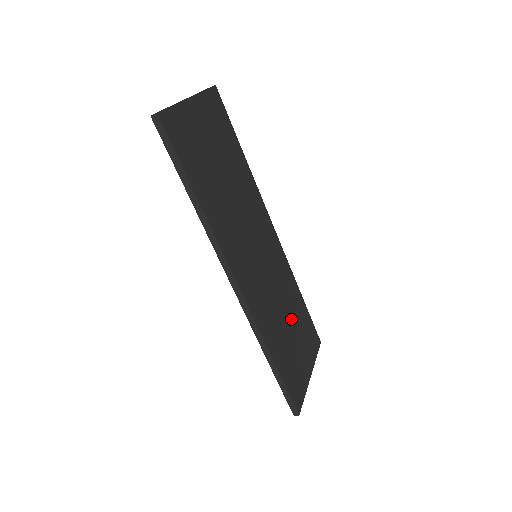
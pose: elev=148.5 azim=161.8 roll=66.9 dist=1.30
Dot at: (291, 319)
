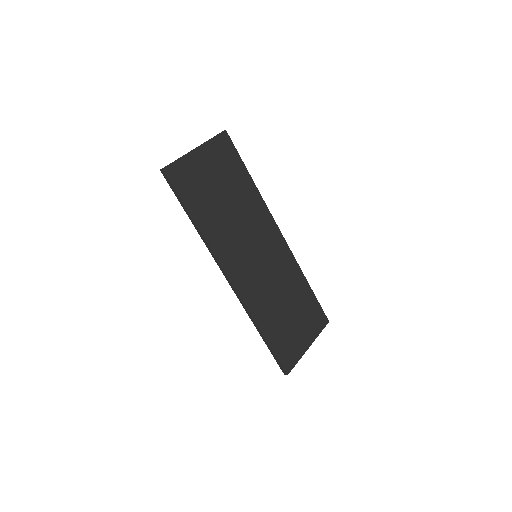
Dot at: (291, 303)
